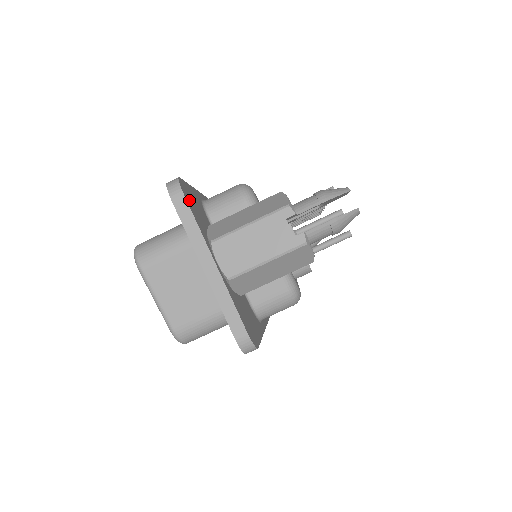
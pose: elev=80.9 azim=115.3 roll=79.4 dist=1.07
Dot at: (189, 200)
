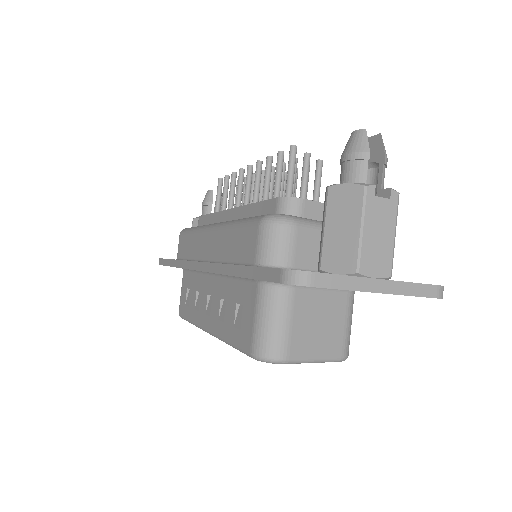
Dot at: occluded
